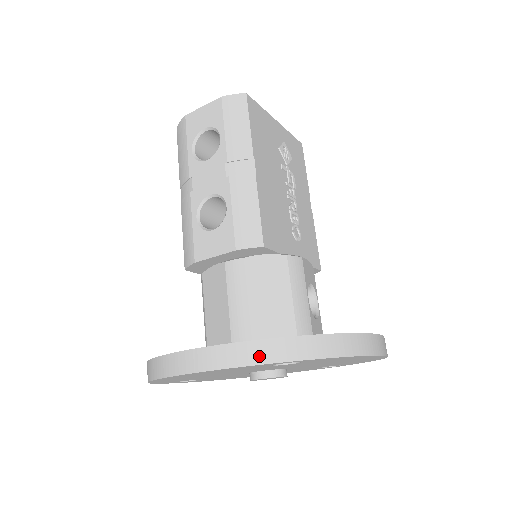
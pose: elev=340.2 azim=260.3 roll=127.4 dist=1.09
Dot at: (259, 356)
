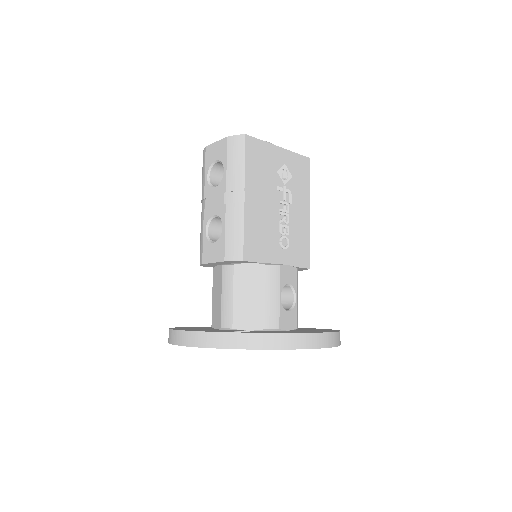
Dot at: (219, 343)
